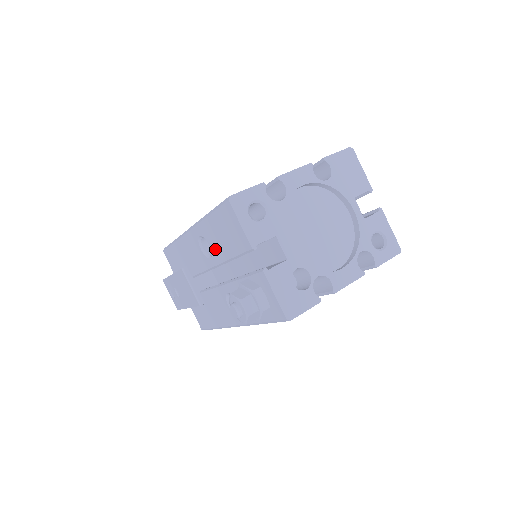
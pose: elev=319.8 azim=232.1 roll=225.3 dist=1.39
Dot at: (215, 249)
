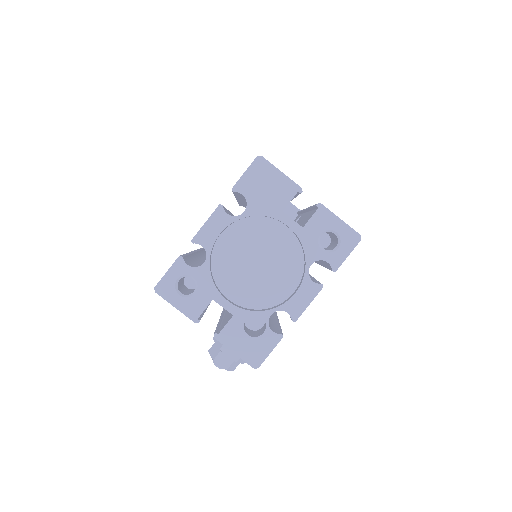
Dot at: occluded
